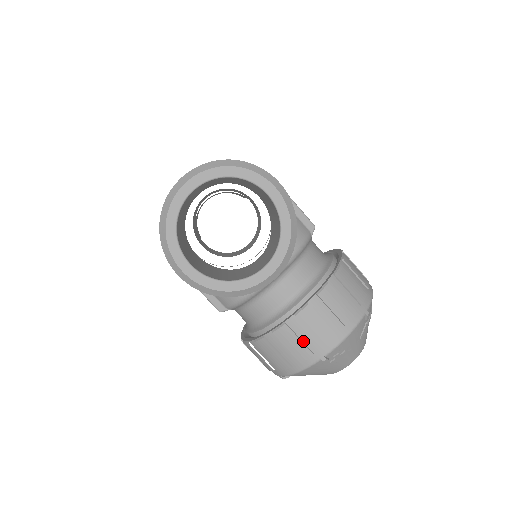
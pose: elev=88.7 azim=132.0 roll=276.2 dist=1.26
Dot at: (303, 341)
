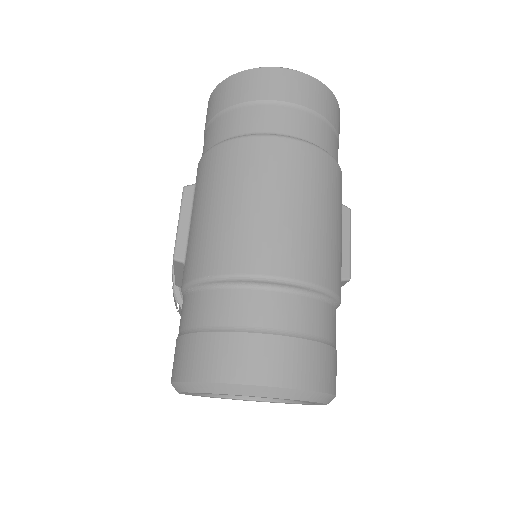
Dot at: occluded
